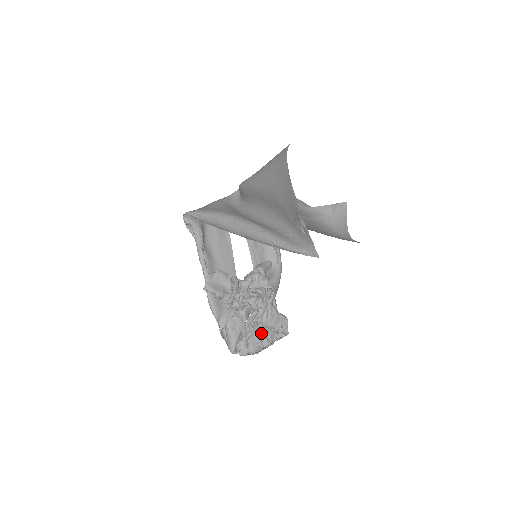
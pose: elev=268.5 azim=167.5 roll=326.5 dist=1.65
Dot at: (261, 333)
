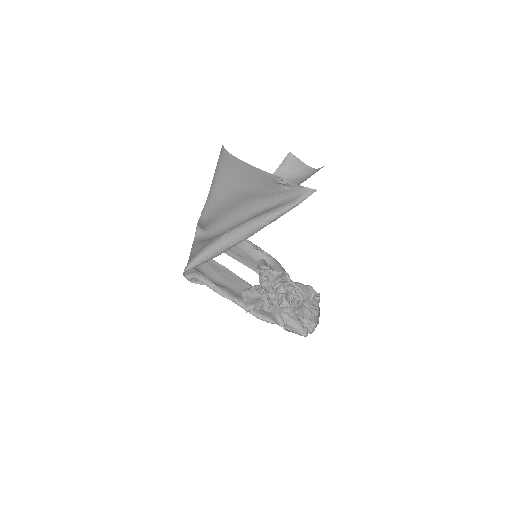
Dot at: occluded
